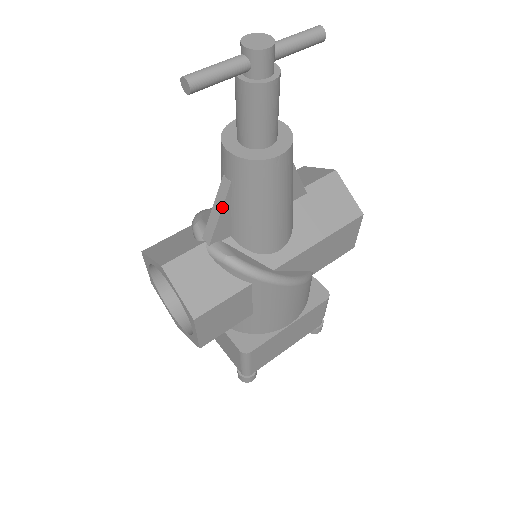
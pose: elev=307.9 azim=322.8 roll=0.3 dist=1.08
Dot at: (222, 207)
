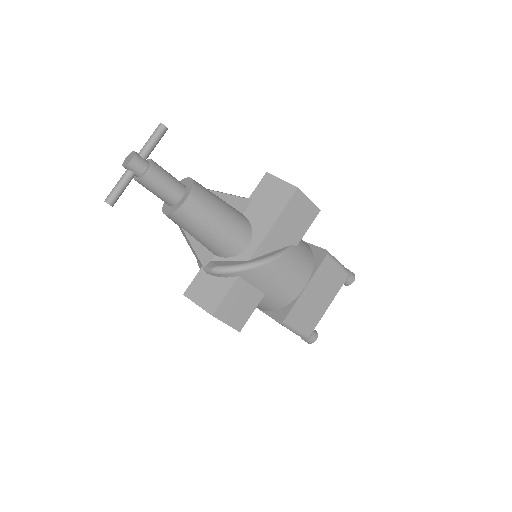
Dot at: (190, 243)
